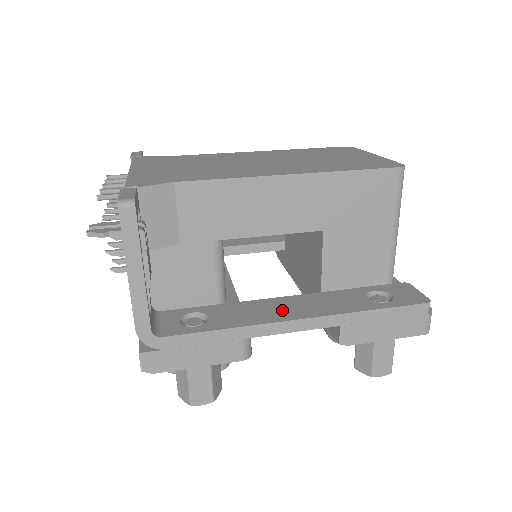
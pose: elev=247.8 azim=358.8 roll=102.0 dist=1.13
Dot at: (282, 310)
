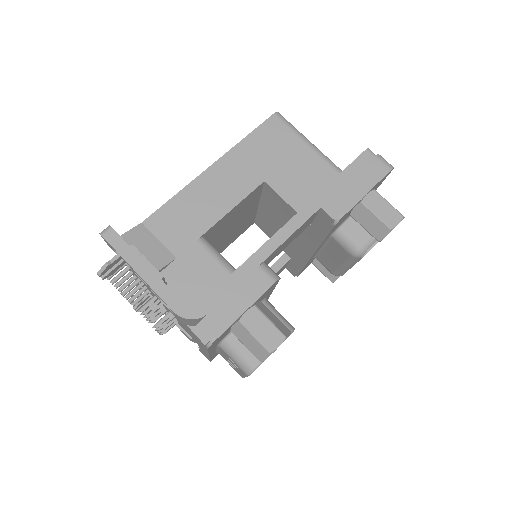
Dot at: occluded
